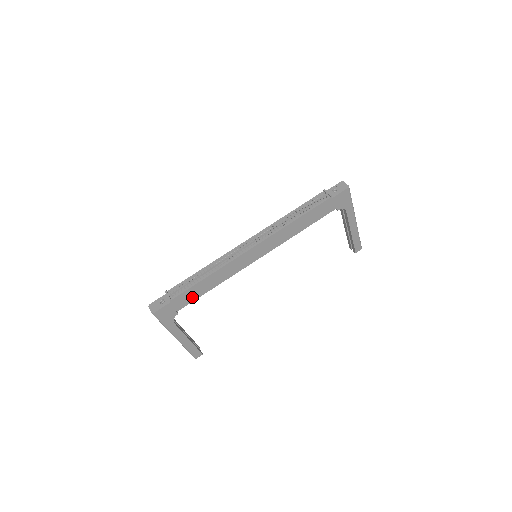
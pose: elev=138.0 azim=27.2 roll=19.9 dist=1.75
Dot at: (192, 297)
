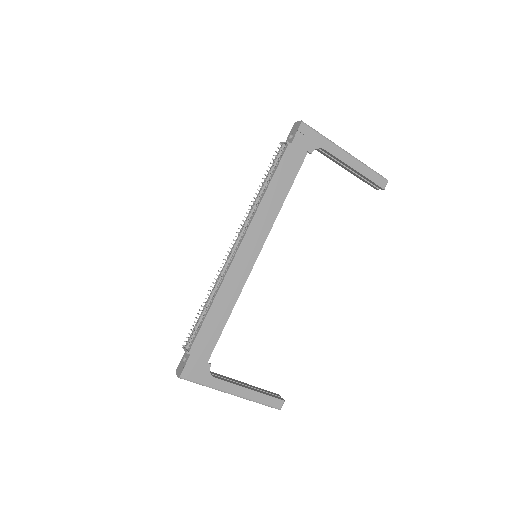
Dot at: (212, 338)
